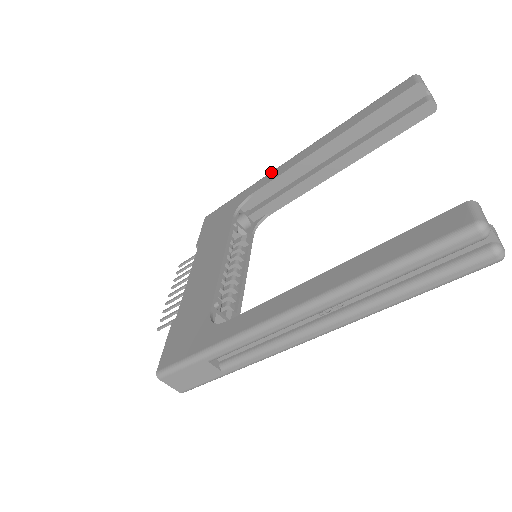
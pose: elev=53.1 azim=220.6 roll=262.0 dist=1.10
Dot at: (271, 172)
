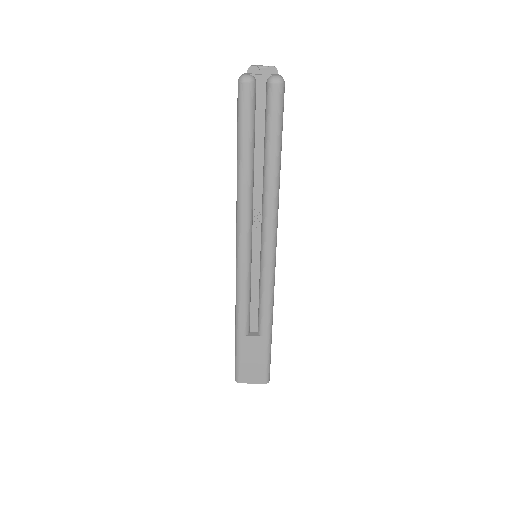
Dot at: occluded
